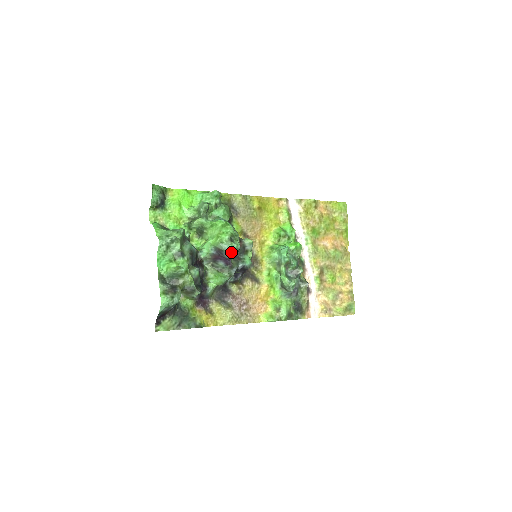
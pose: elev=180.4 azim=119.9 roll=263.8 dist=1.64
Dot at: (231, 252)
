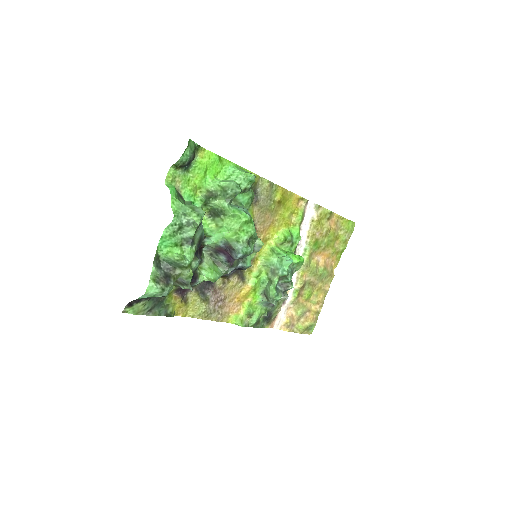
Dot at: (242, 255)
